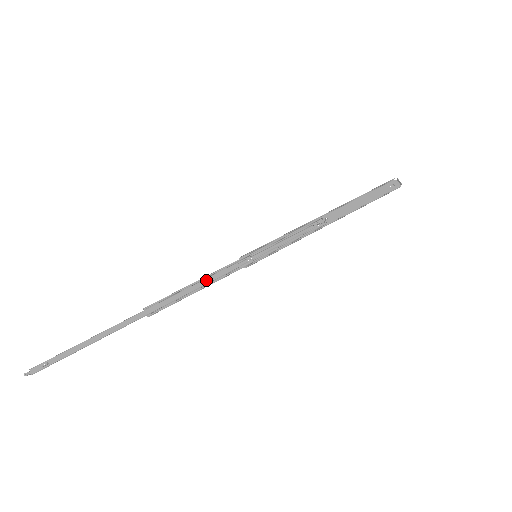
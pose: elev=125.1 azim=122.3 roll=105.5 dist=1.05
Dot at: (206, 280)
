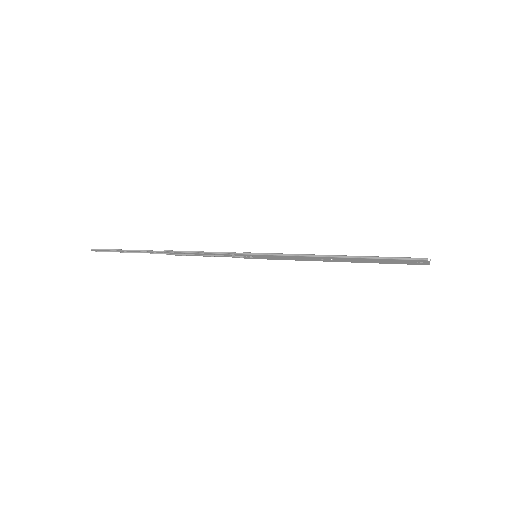
Dot at: (213, 255)
